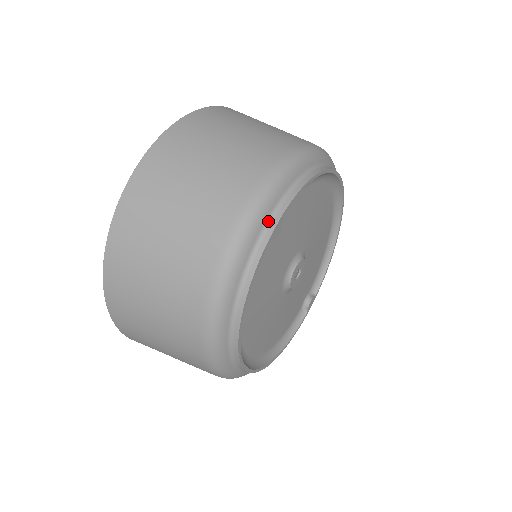
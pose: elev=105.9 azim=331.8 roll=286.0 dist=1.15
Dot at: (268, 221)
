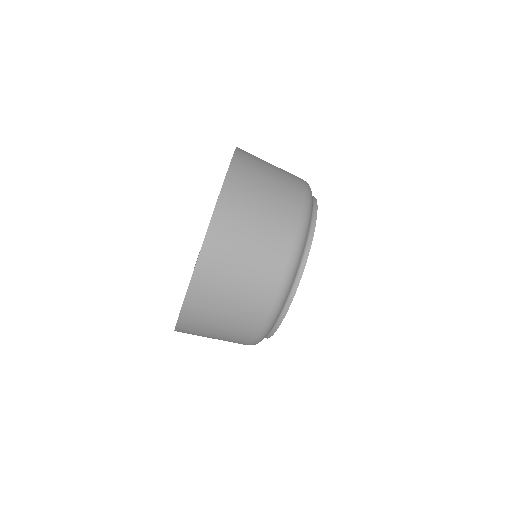
Dot at: occluded
